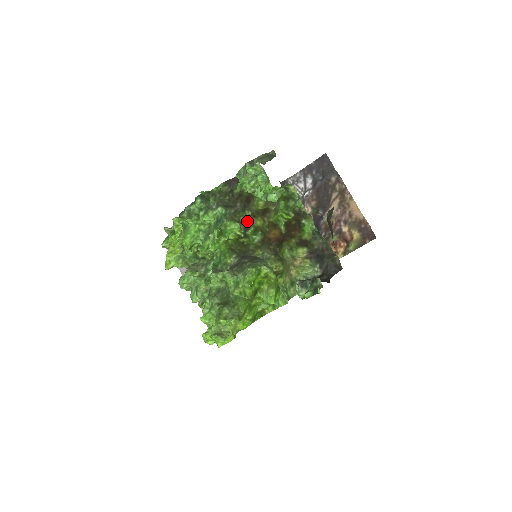
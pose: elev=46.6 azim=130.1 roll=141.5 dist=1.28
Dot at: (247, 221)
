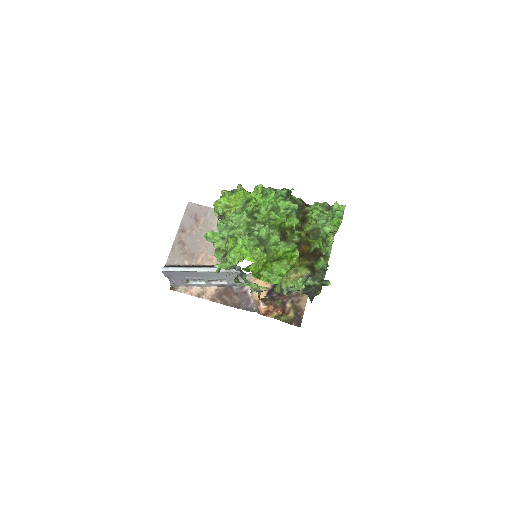
Dot at: occluded
